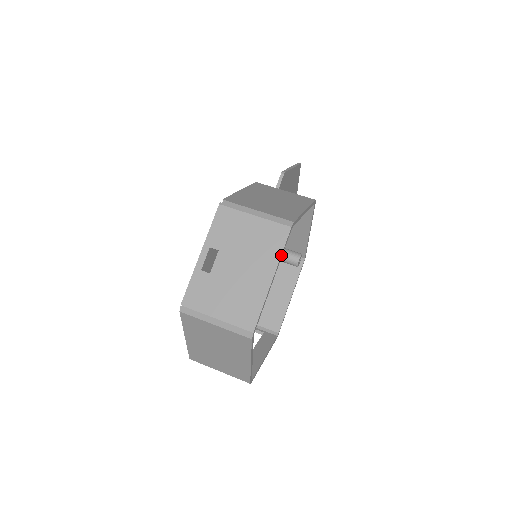
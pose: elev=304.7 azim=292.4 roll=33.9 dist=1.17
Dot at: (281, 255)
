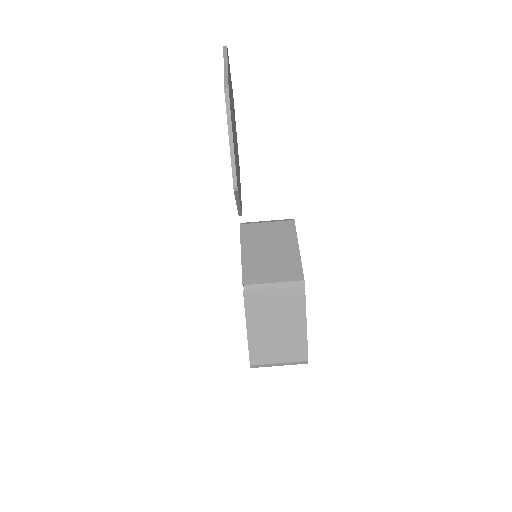
Dot at: occluded
